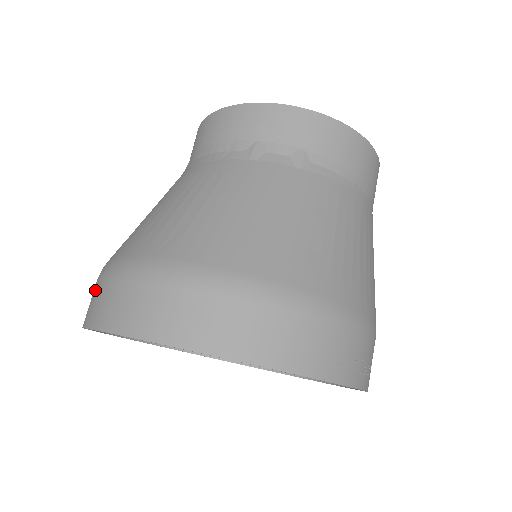
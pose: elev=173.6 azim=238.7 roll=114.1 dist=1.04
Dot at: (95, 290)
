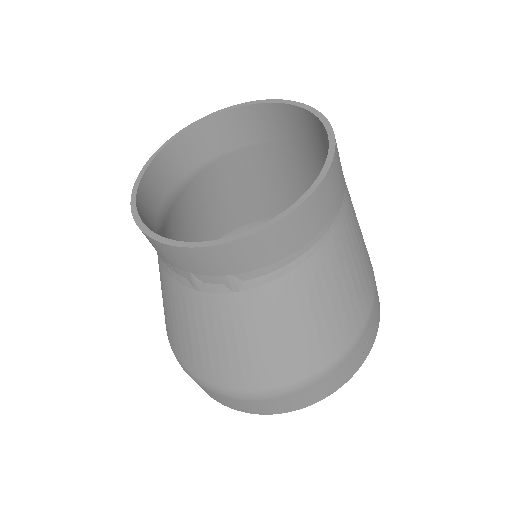
Dot at: occluded
